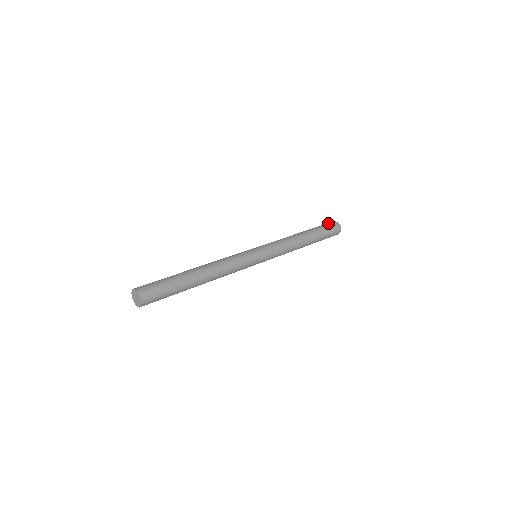
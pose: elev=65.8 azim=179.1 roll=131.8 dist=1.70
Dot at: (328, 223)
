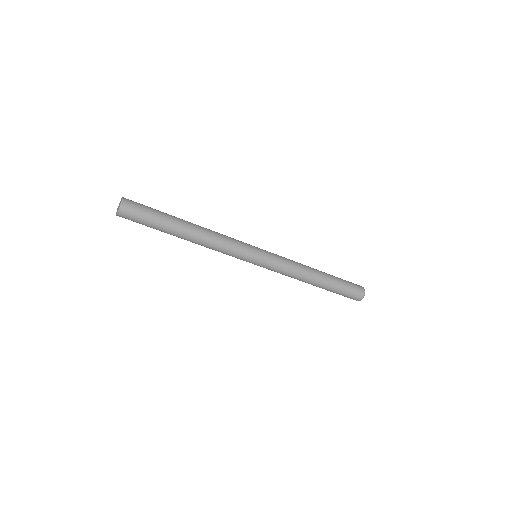
Dot at: (355, 284)
